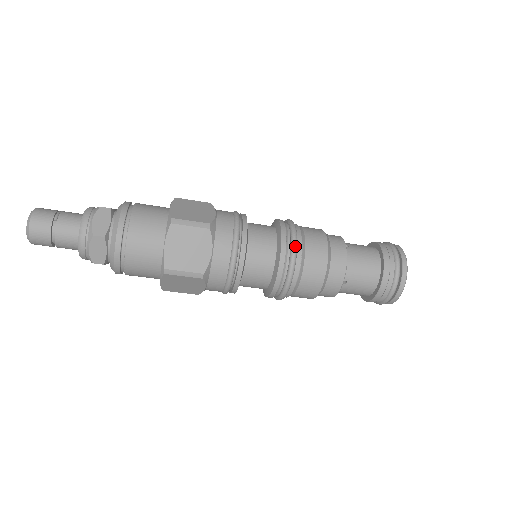
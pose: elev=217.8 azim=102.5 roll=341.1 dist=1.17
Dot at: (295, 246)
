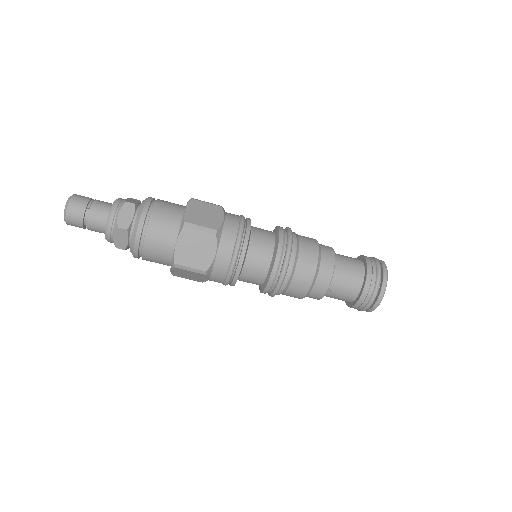
Dot at: (288, 257)
